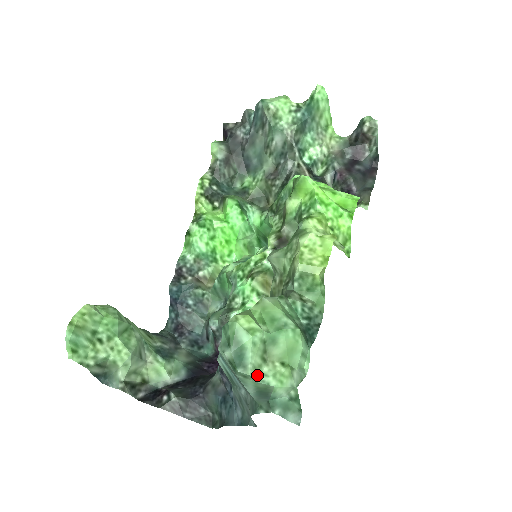
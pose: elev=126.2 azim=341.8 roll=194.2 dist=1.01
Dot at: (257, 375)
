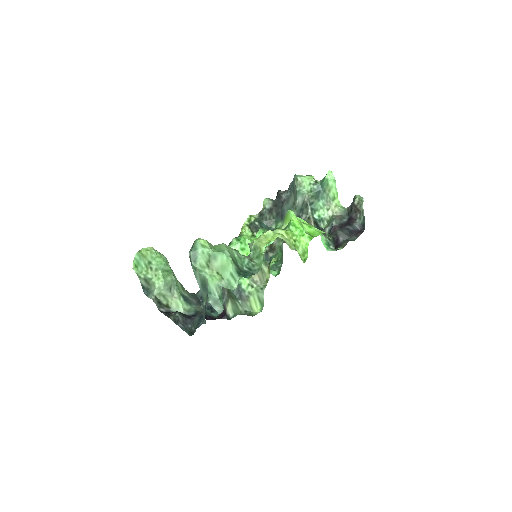
Dot at: (201, 270)
